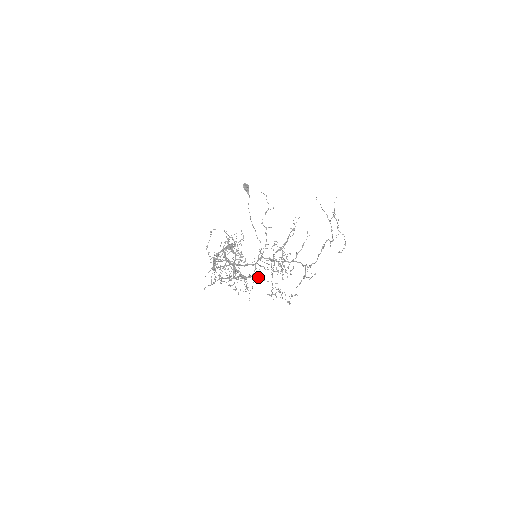
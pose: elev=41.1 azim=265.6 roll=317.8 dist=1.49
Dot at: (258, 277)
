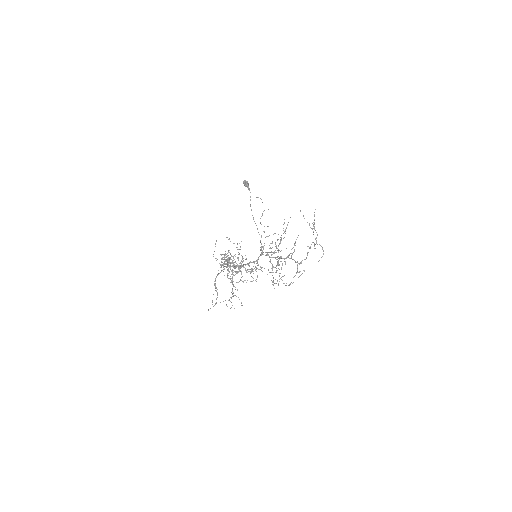
Dot at: (262, 267)
